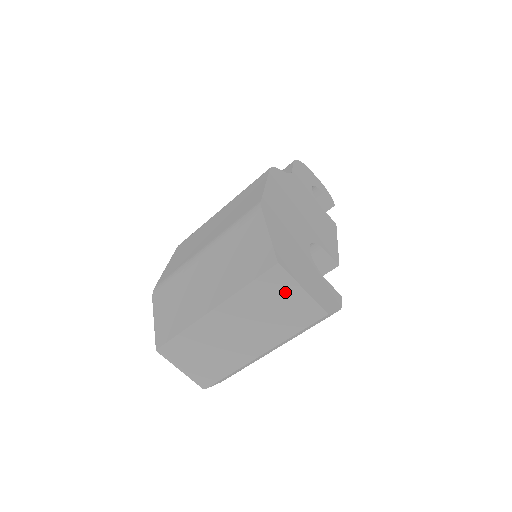
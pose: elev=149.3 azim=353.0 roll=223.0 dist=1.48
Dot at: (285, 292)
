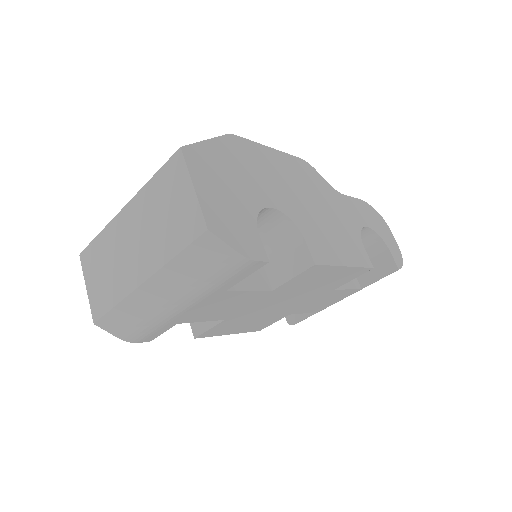
Dot at: (178, 189)
